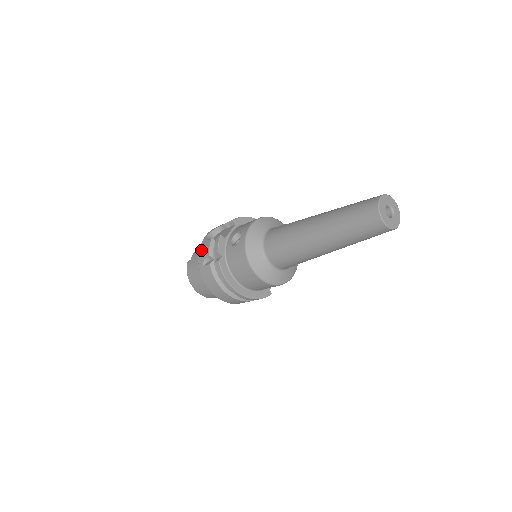
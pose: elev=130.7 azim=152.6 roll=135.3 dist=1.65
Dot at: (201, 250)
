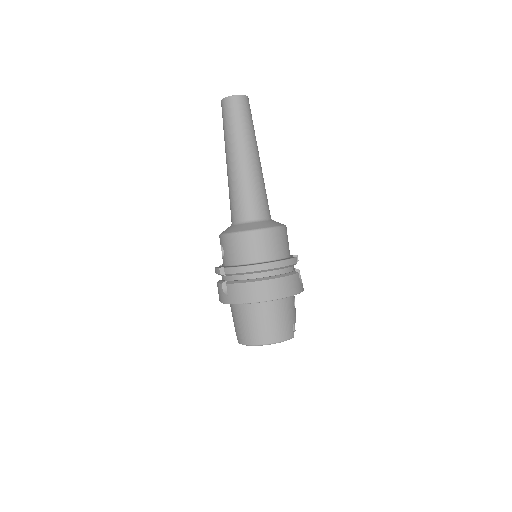
Dot at: (220, 298)
